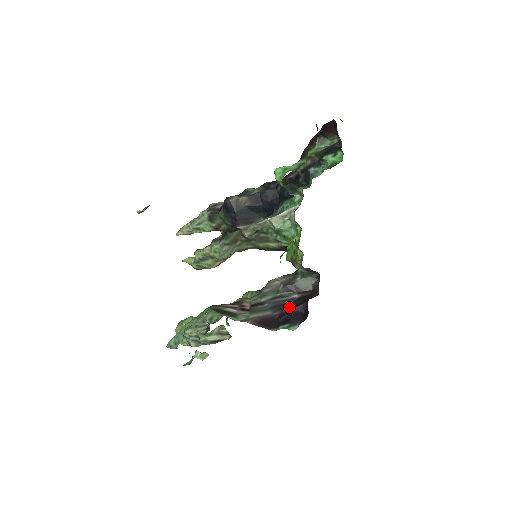
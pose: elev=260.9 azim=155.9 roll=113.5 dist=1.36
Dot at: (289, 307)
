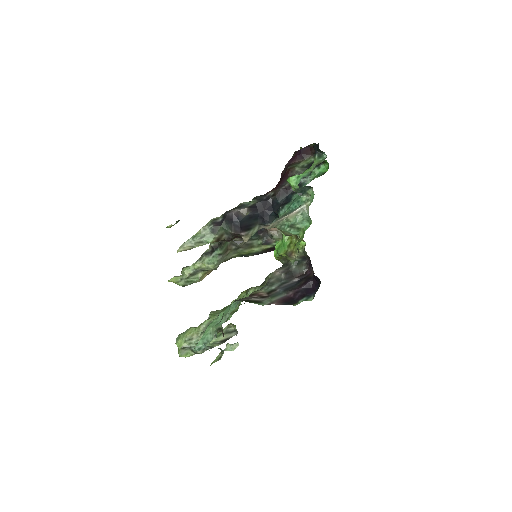
Dot at: (297, 287)
